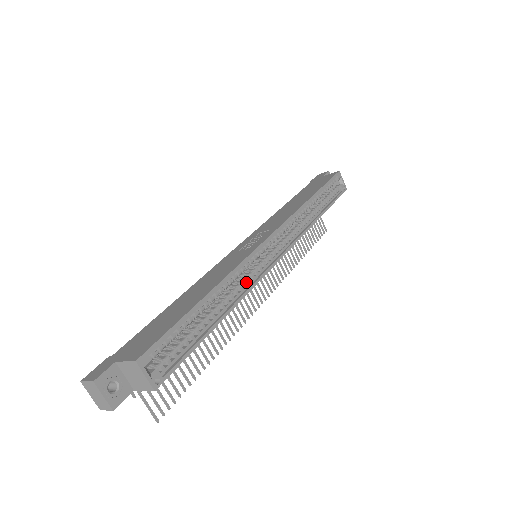
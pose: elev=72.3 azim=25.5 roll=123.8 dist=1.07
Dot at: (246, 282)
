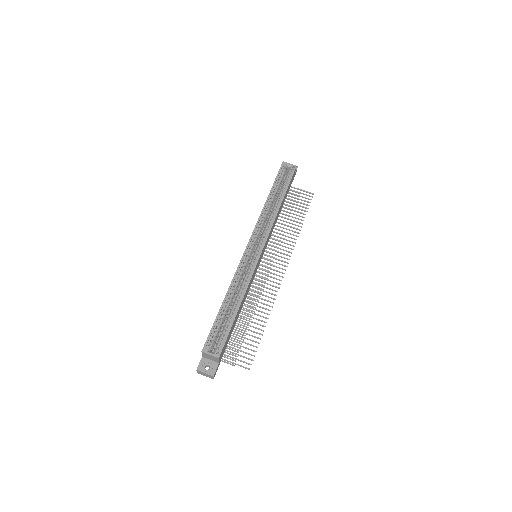
Dot at: (248, 277)
